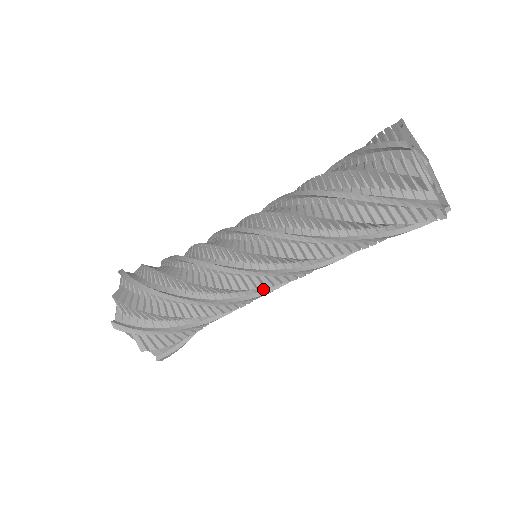
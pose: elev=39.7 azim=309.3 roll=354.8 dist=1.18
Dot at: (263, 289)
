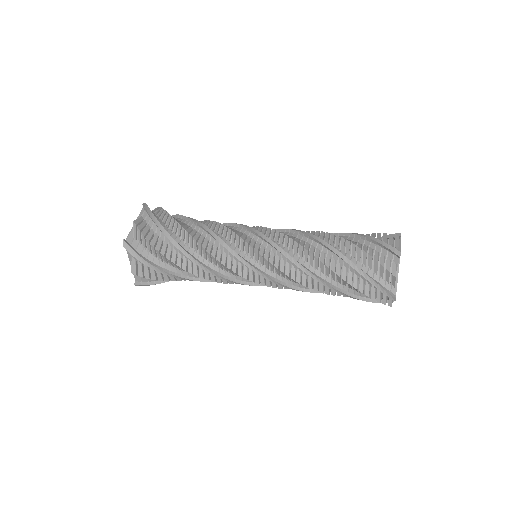
Dot at: occluded
